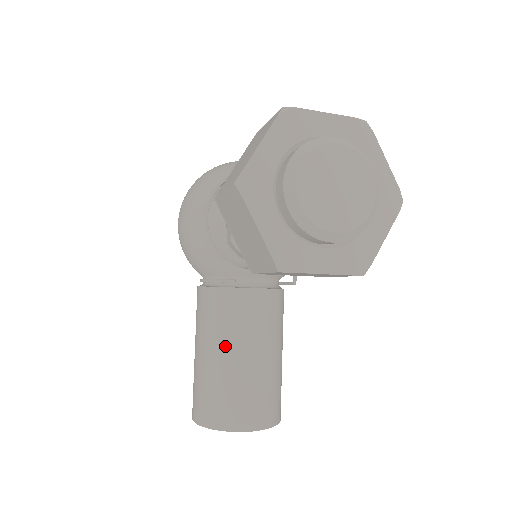
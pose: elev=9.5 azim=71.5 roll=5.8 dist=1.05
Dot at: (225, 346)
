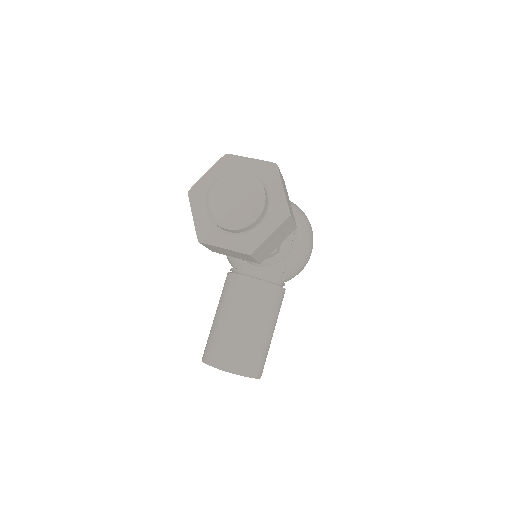
Dot at: (224, 311)
